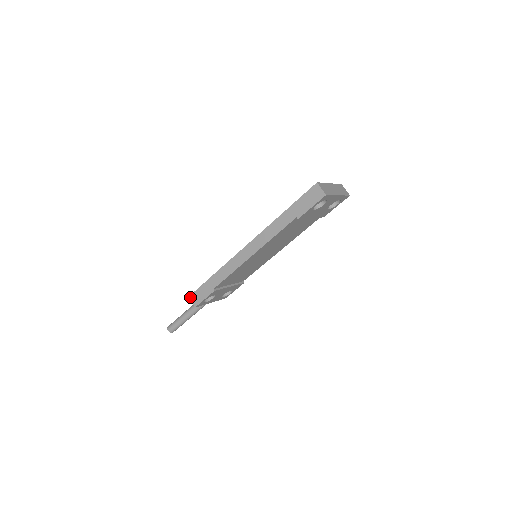
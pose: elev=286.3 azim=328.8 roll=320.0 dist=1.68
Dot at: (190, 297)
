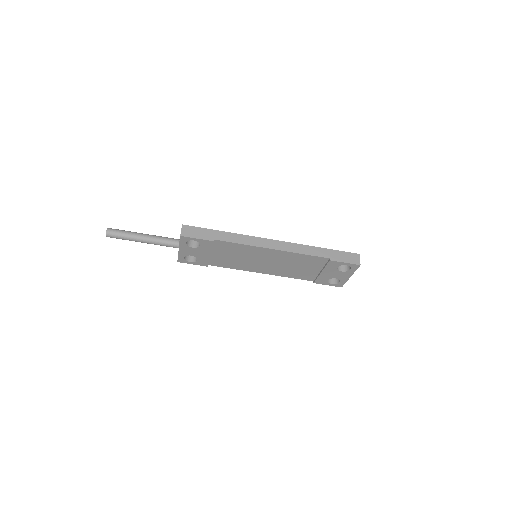
Dot at: (184, 226)
